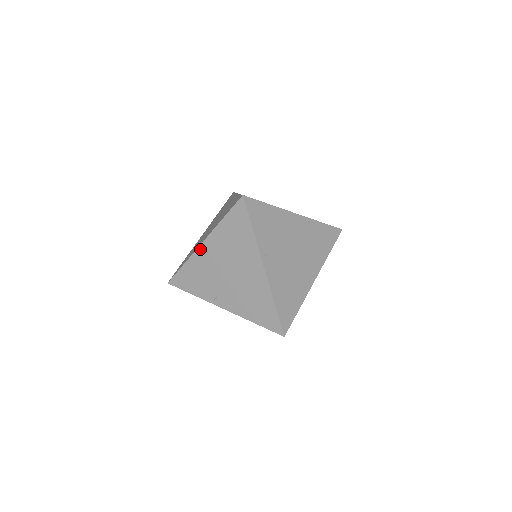
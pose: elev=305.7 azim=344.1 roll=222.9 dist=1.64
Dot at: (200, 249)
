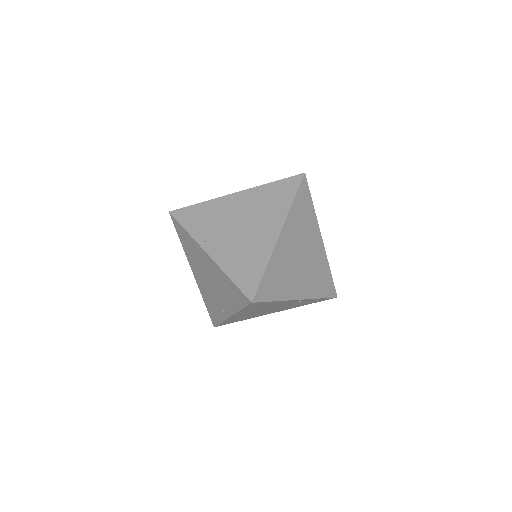
Dot at: (229, 196)
